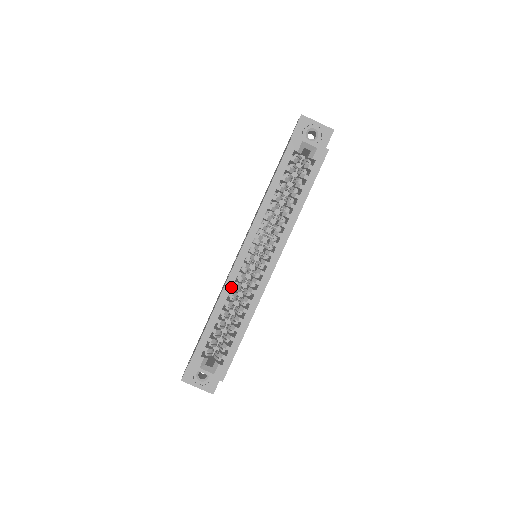
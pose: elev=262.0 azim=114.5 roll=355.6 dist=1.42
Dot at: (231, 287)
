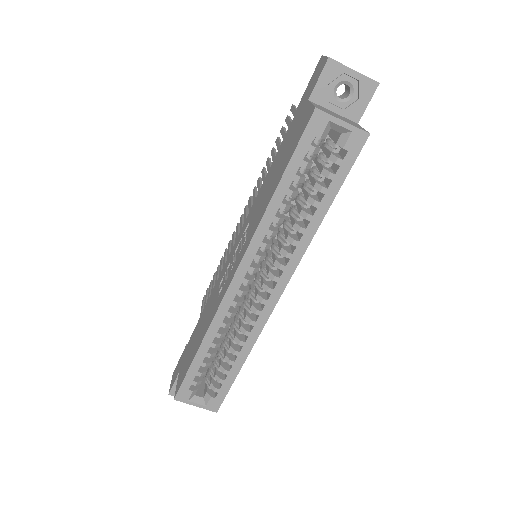
Dot at: (223, 318)
